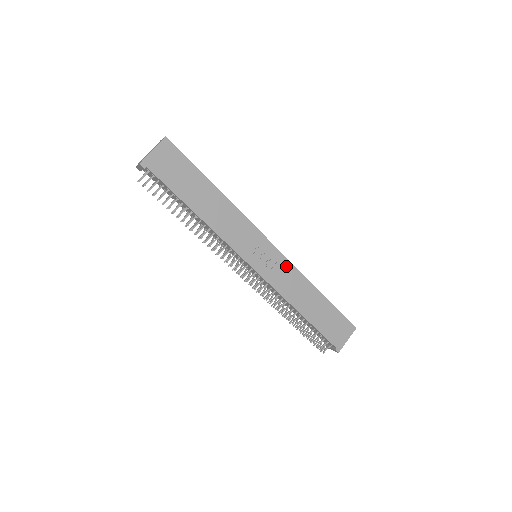
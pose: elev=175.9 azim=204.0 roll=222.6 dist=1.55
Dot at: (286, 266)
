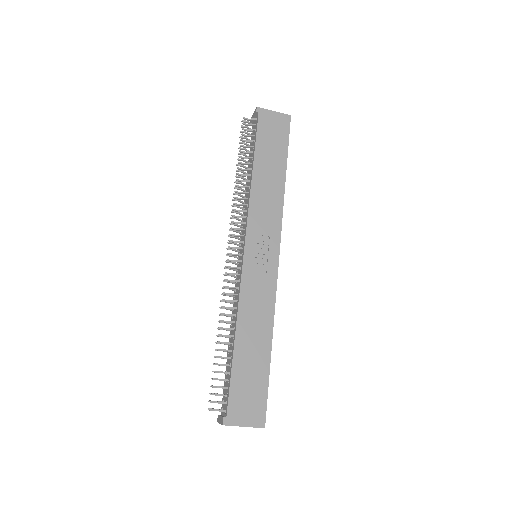
Dot at: (269, 287)
